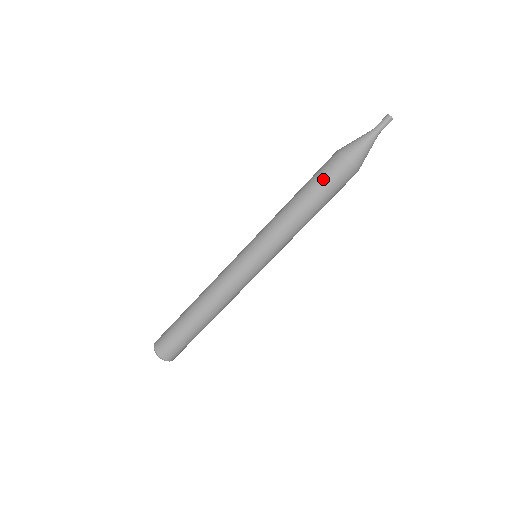
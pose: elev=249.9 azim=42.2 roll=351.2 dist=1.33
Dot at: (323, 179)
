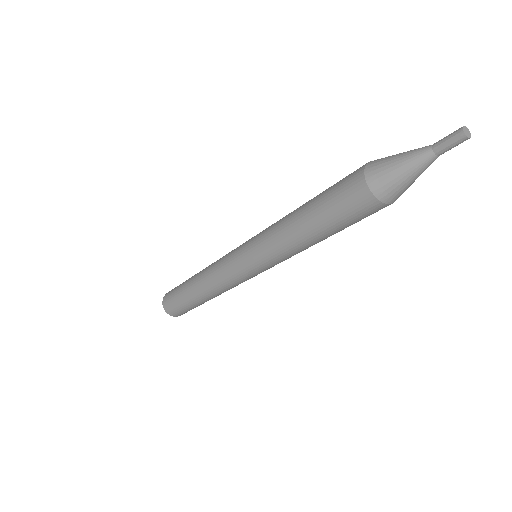
Dot at: (353, 223)
